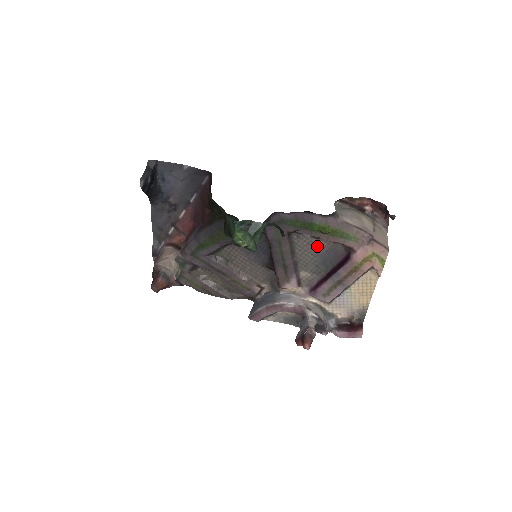
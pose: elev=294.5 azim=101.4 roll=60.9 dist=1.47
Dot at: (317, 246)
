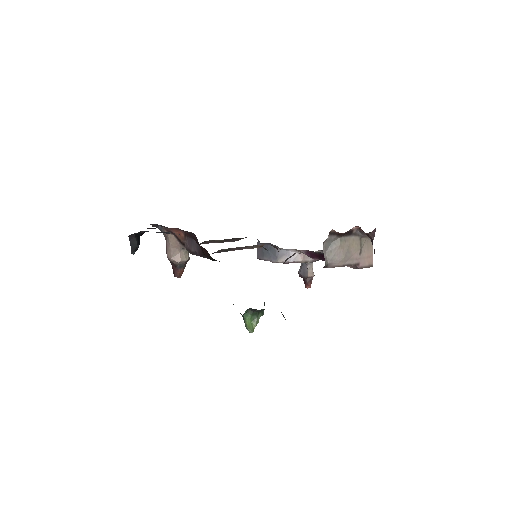
Dot at: occluded
